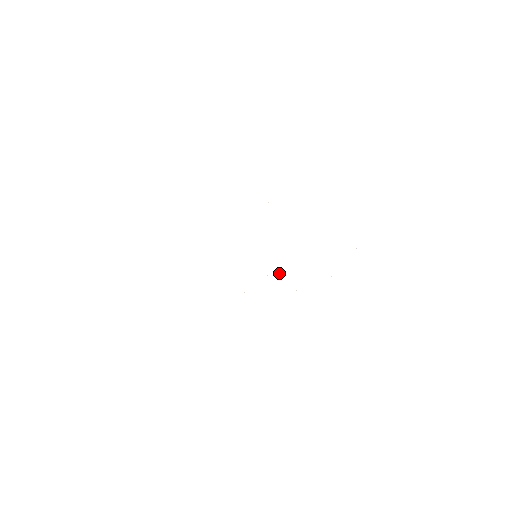
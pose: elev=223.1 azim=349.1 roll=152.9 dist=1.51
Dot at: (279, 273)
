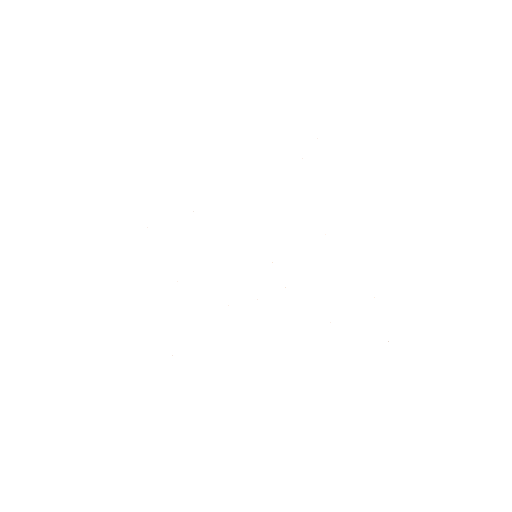
Dot at: occluded
